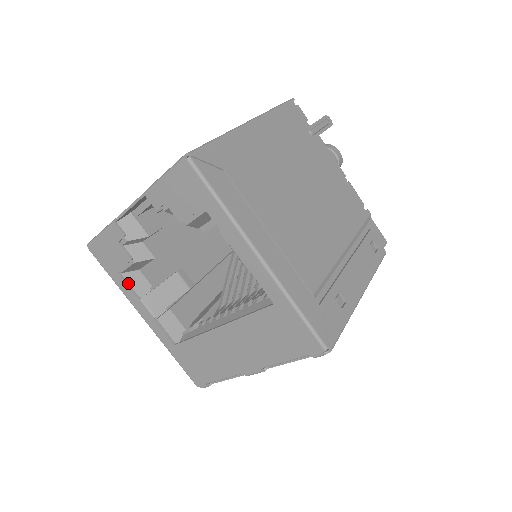
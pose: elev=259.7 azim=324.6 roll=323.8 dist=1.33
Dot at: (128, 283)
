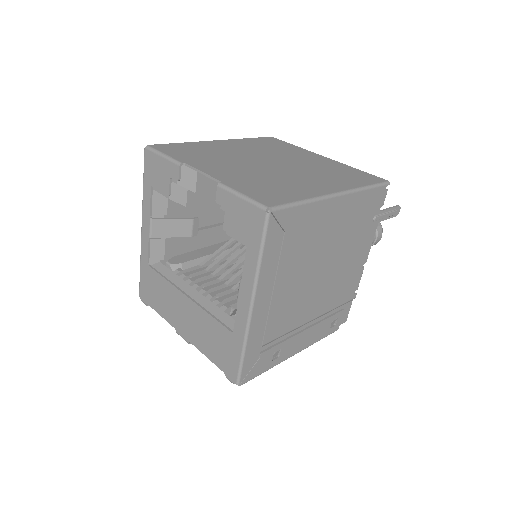
Dot at: (152, 200)
